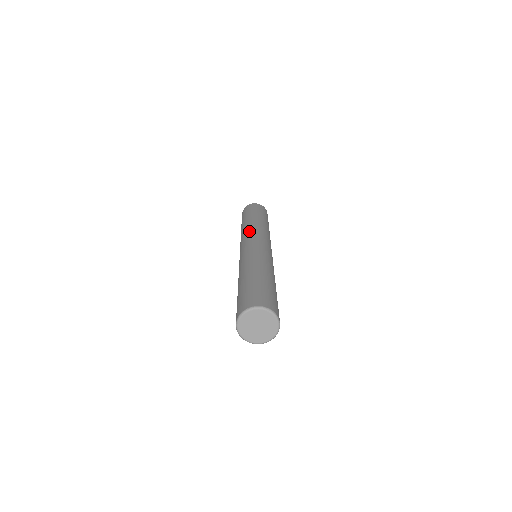
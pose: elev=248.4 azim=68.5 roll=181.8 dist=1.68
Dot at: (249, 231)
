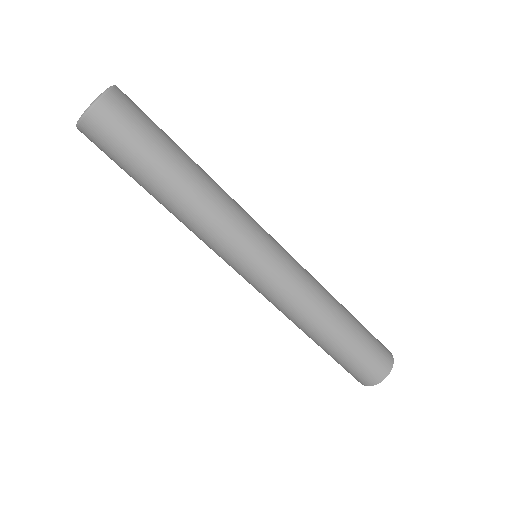
Dot at: occluded
